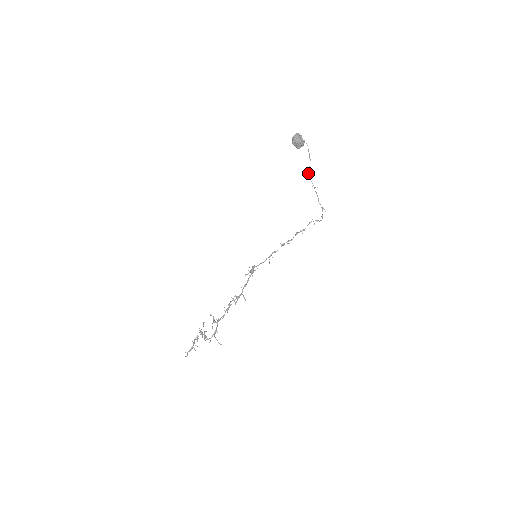
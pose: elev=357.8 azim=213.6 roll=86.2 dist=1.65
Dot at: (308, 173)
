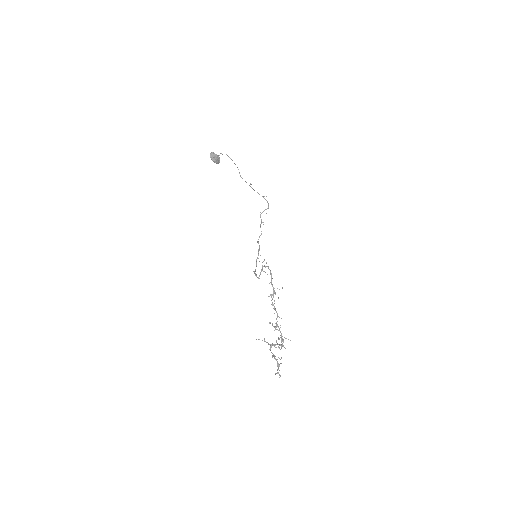
Dot at: (240, 175)
